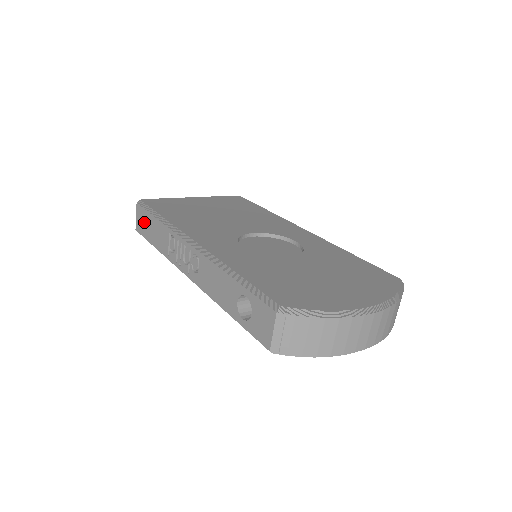
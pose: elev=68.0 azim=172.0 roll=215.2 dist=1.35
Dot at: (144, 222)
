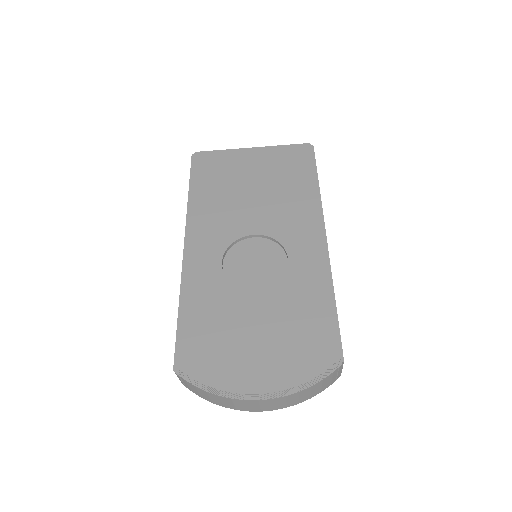
Dot at: occluded
